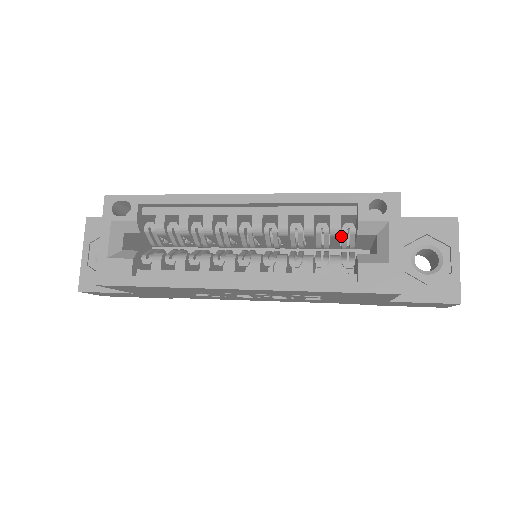
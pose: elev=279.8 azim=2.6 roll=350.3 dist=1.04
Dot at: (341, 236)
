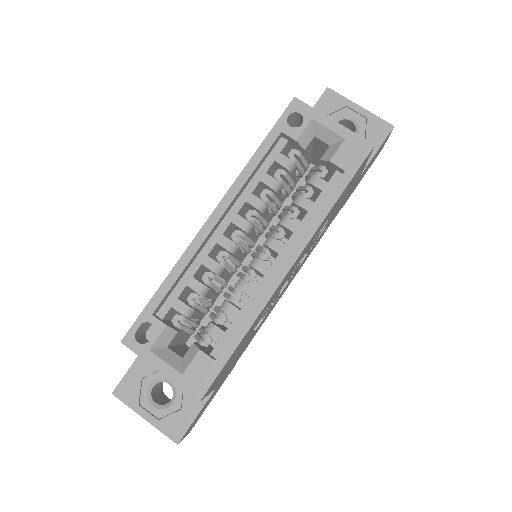
Dot at: occluded
